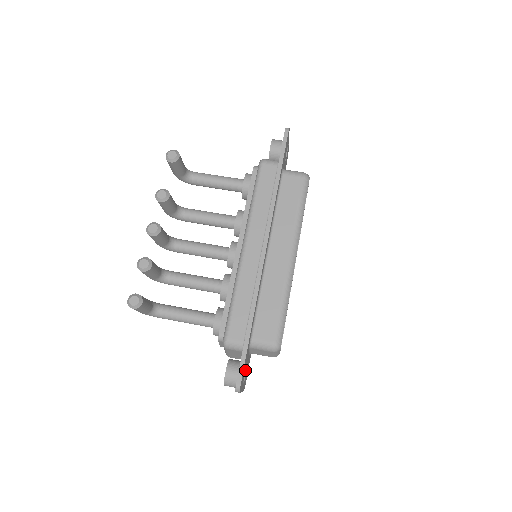
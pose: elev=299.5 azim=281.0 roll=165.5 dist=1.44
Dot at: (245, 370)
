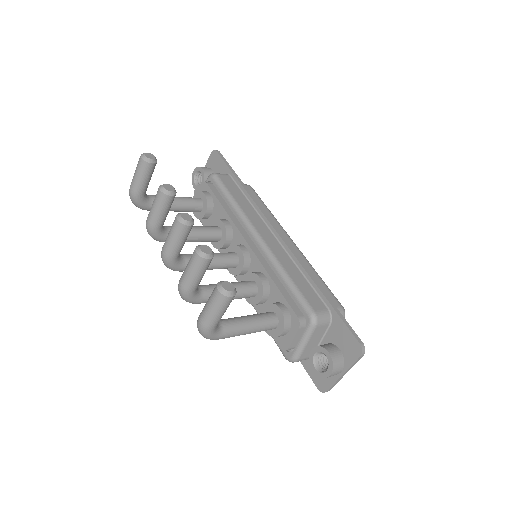
Dot at: occluded
